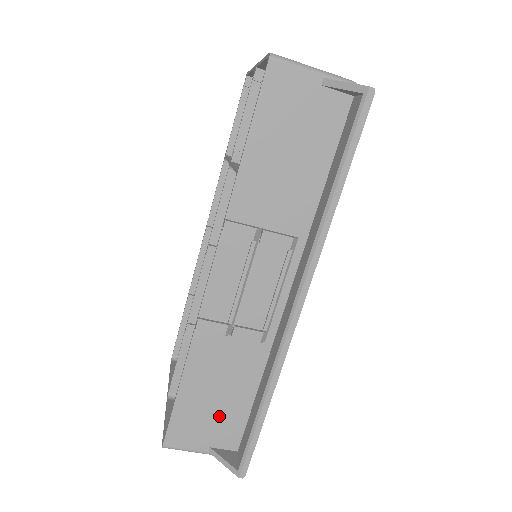
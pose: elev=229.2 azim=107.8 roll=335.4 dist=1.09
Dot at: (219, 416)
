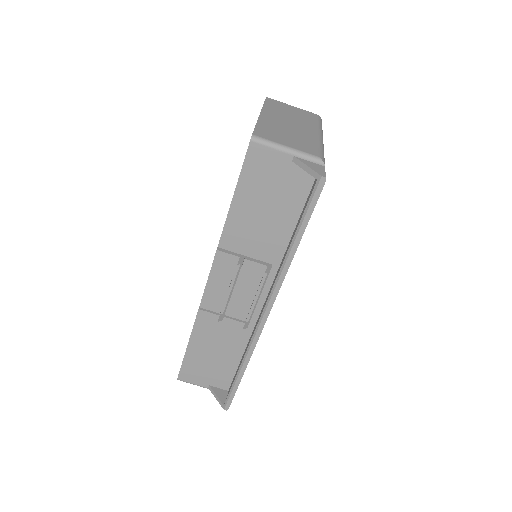
Dot at: (215, 368)
